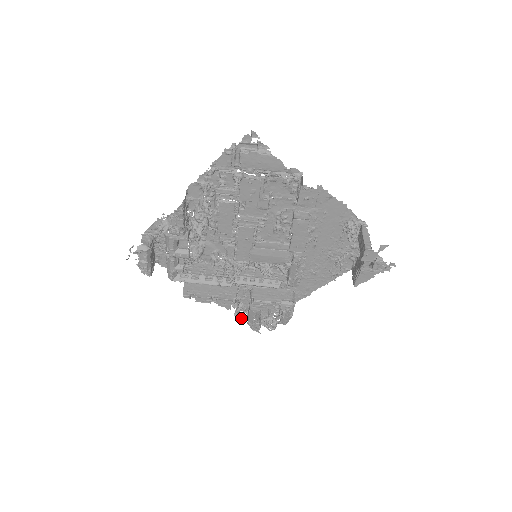
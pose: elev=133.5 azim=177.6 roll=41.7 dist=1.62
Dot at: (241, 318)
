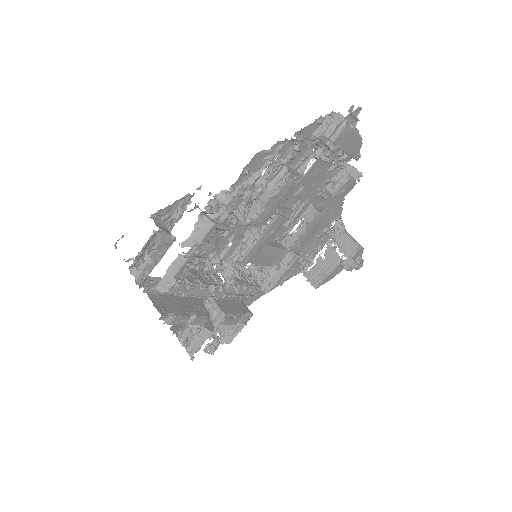
Dot at: (189, 343)
